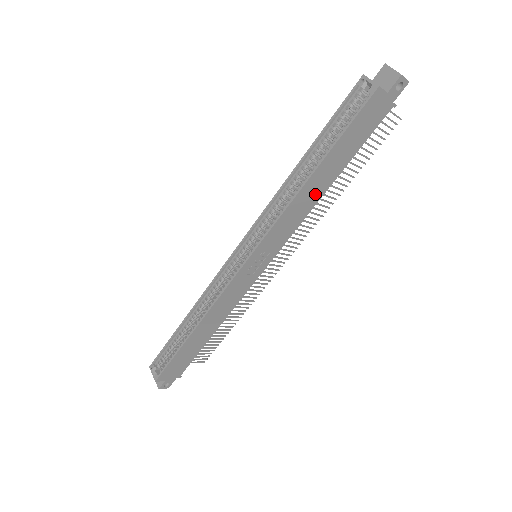
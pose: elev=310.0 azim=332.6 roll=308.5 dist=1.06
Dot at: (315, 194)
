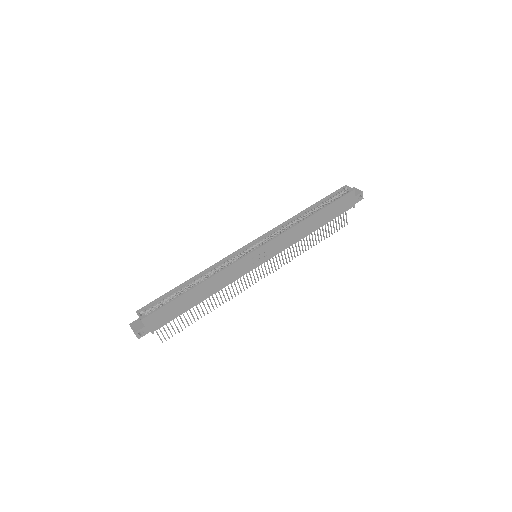
Dot at: (306, 230)
